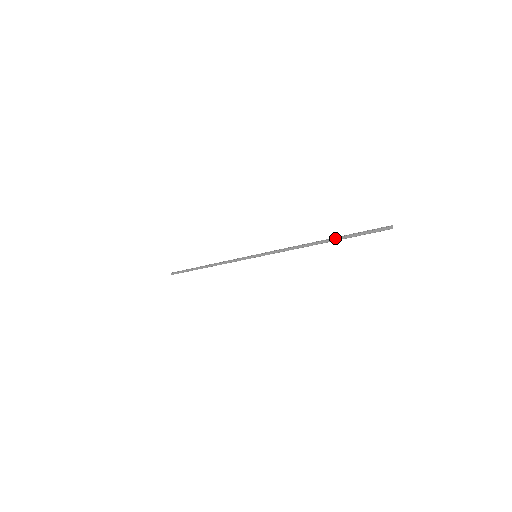
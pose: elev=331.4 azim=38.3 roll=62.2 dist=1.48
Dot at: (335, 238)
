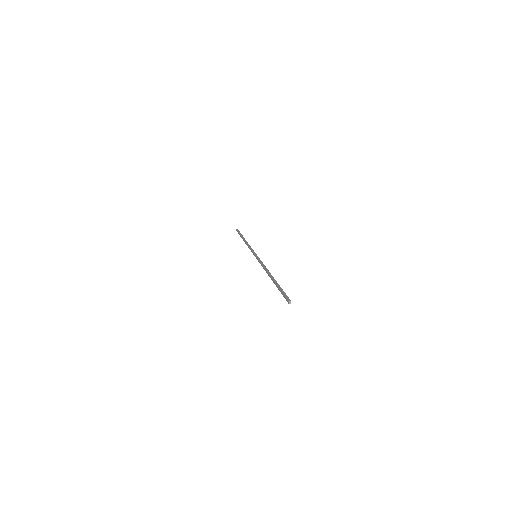
Dot at: (274, 282)
